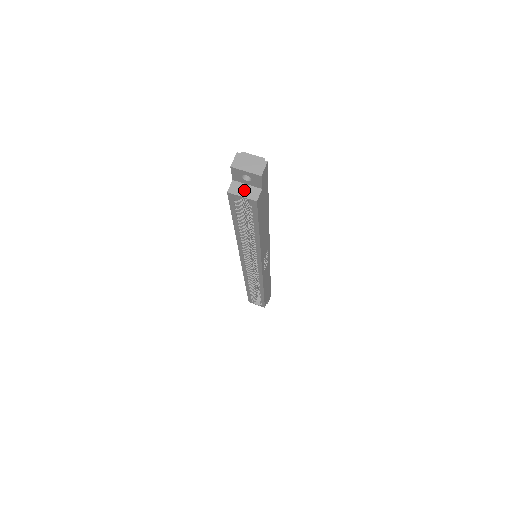
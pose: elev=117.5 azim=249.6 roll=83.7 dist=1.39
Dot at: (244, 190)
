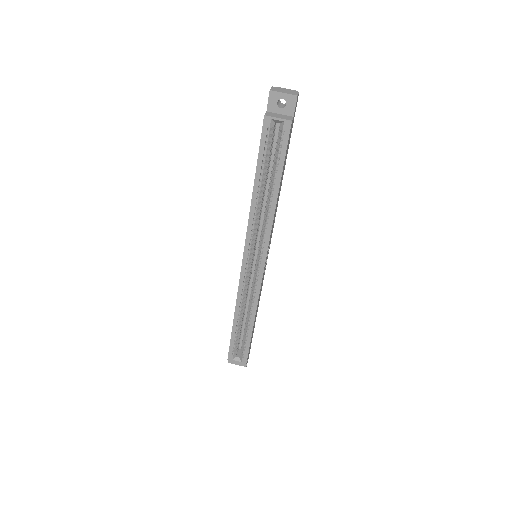
Dot at: (278, 116)
